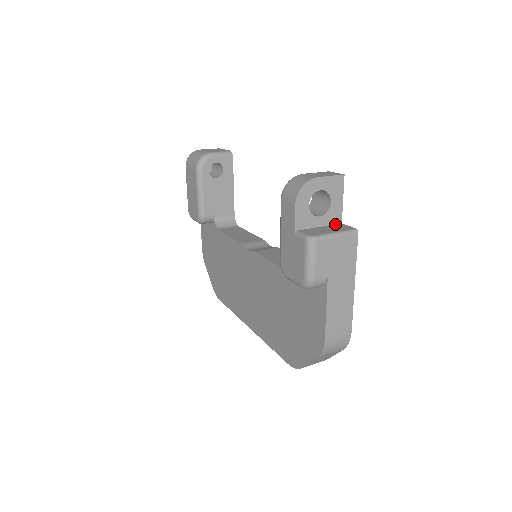
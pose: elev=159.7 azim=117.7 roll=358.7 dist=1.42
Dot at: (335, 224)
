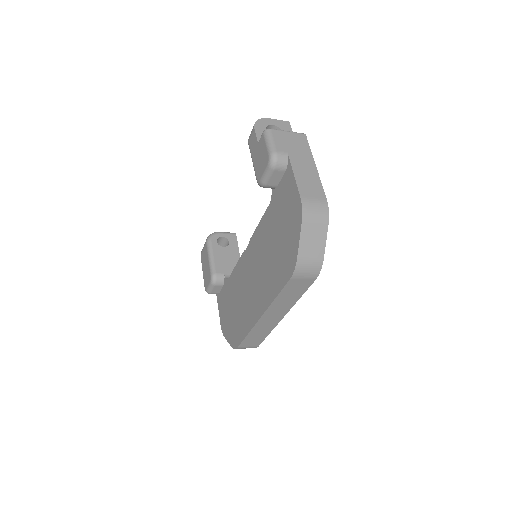
Dot at: occluded
